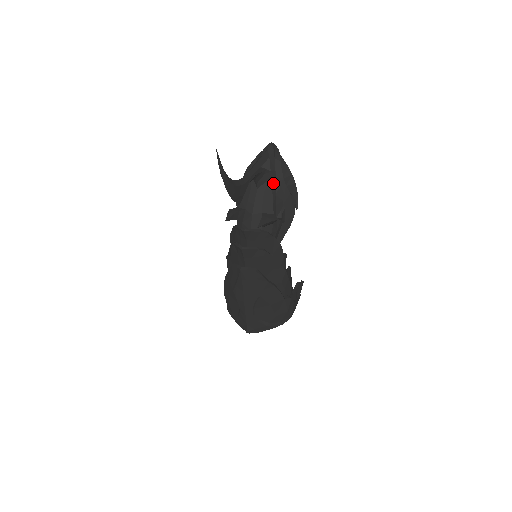
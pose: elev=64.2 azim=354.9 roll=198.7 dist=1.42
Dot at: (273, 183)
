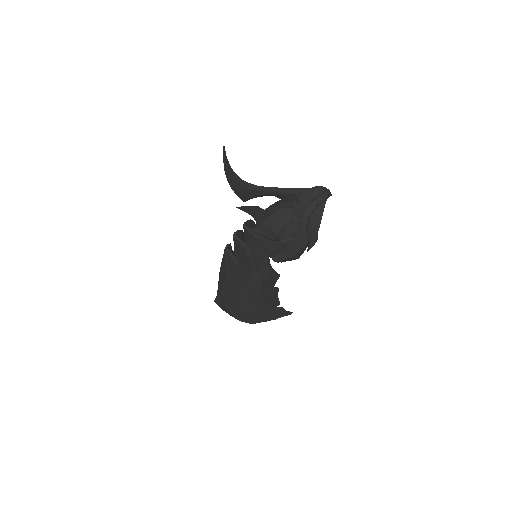
Dot at: (295, 214)
